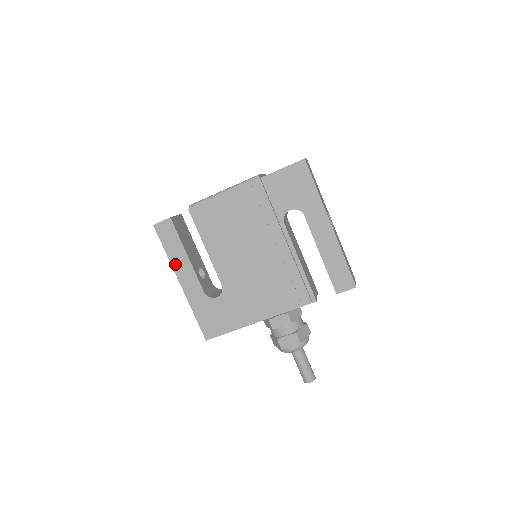
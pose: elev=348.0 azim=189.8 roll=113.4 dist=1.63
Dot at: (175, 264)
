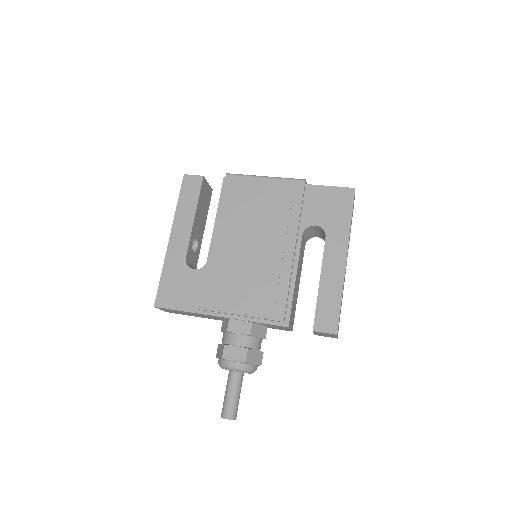
Dot at: (178, 218)
